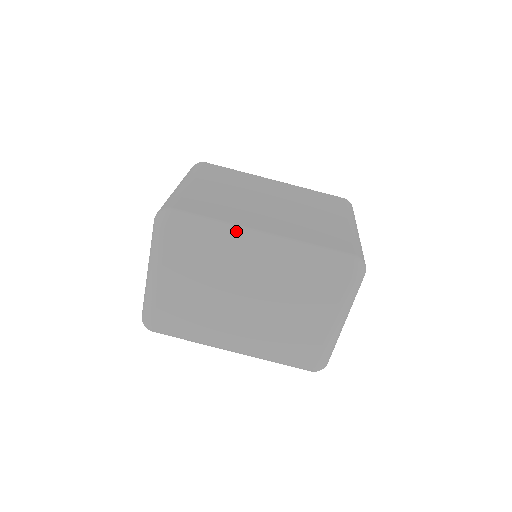
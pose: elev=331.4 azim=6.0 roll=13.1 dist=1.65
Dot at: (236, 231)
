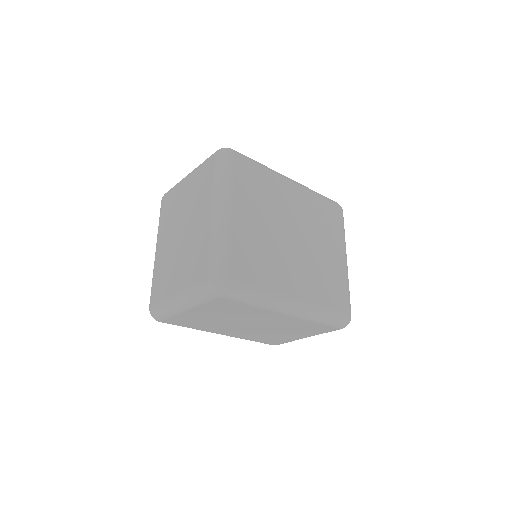
Dot at: (276, 301)
